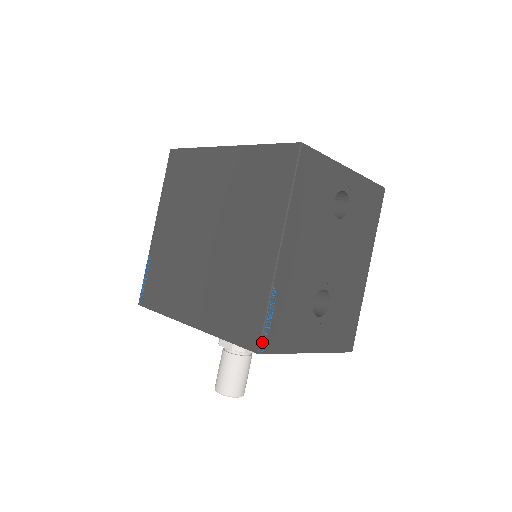
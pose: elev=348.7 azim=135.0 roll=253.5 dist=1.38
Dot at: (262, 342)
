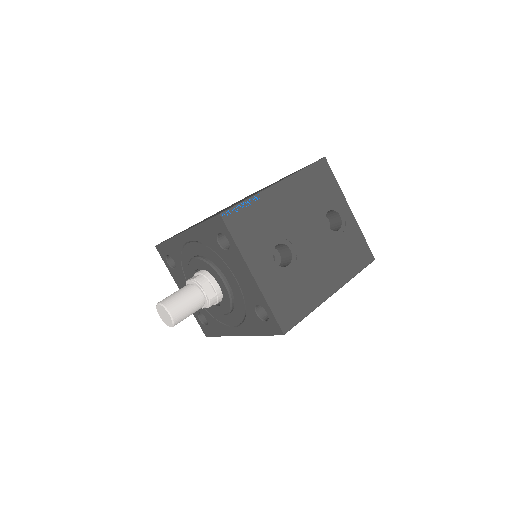
Dot at: (227, 212)
